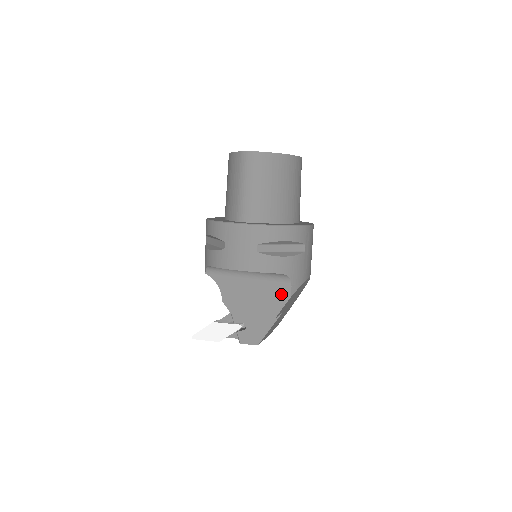
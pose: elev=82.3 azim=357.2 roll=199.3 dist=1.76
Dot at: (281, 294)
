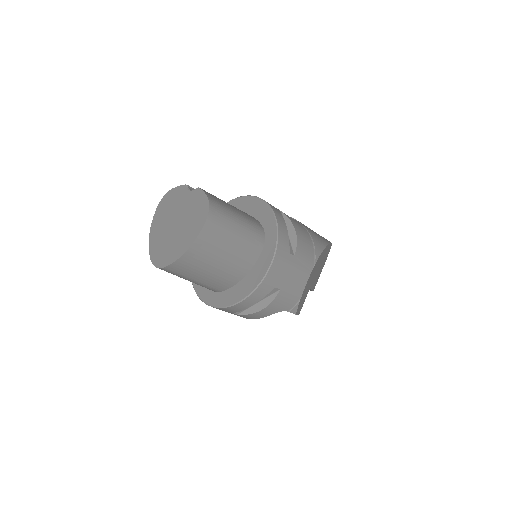
Dot at: occluded
